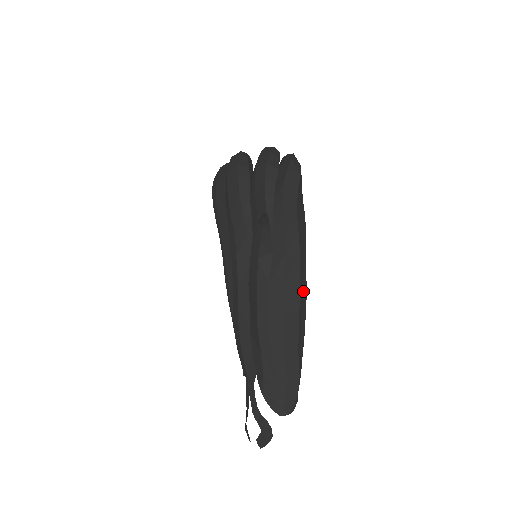
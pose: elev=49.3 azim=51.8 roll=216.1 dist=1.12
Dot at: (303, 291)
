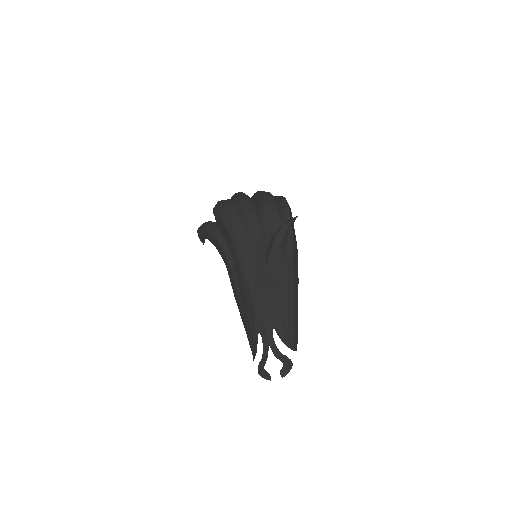
Dot at: occluded
